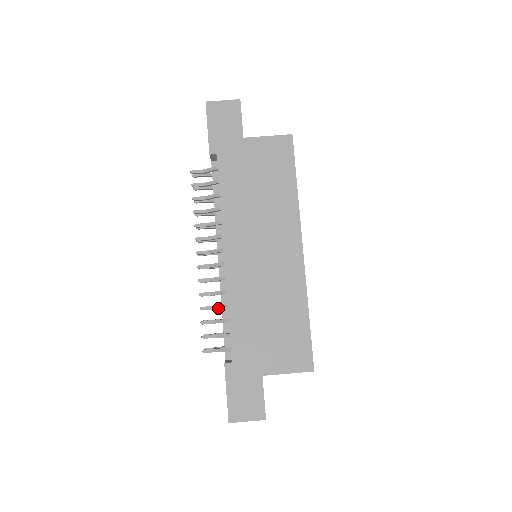
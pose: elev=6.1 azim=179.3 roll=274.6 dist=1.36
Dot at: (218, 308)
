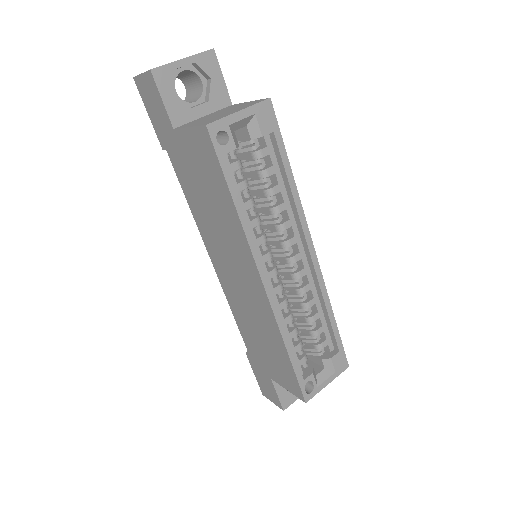
Dot at: occluded
